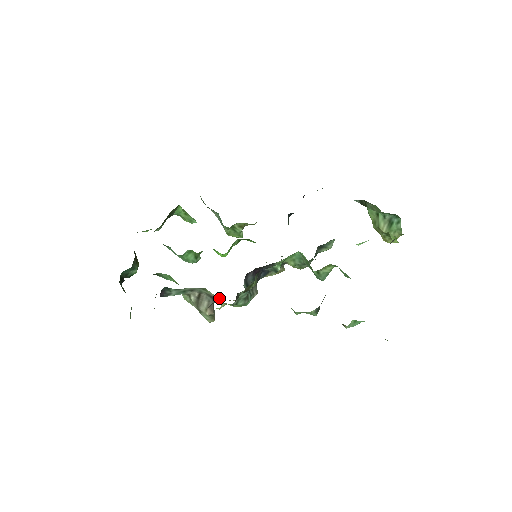
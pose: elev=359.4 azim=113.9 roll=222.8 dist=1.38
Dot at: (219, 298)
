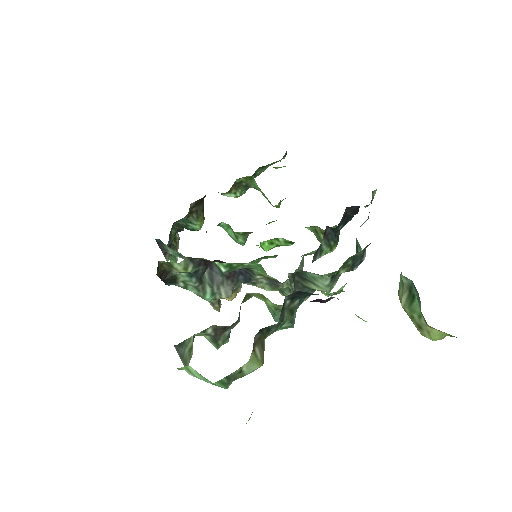
Dot at: occluded
